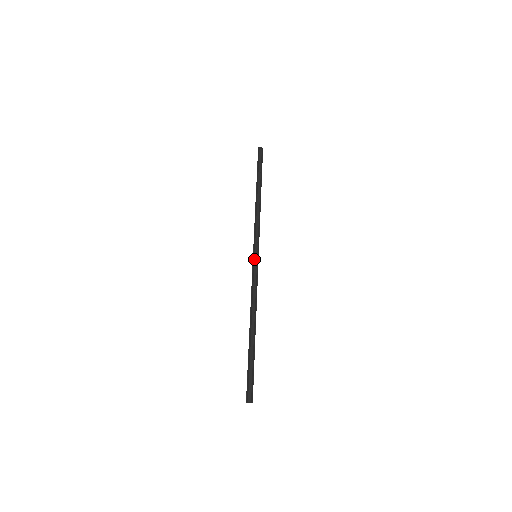
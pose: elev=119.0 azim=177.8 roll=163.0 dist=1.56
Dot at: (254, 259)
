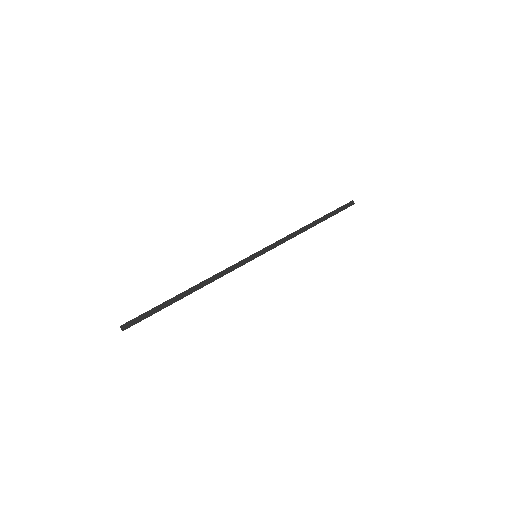
Dot at: (253, 259)
